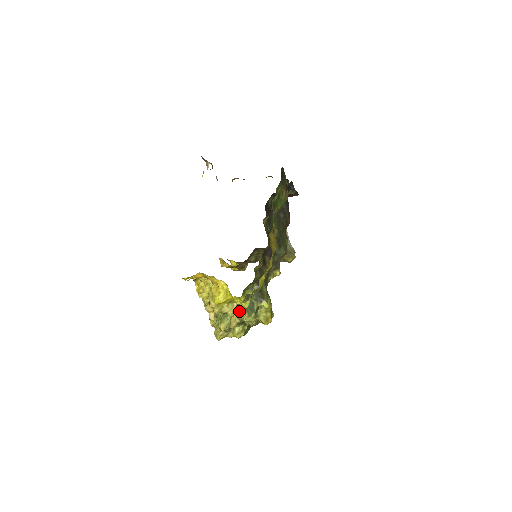
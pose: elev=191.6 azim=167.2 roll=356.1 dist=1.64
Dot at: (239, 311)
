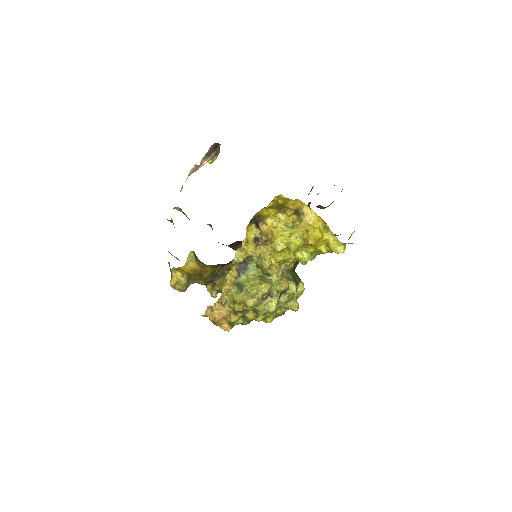
Dot at: (286, 277)
